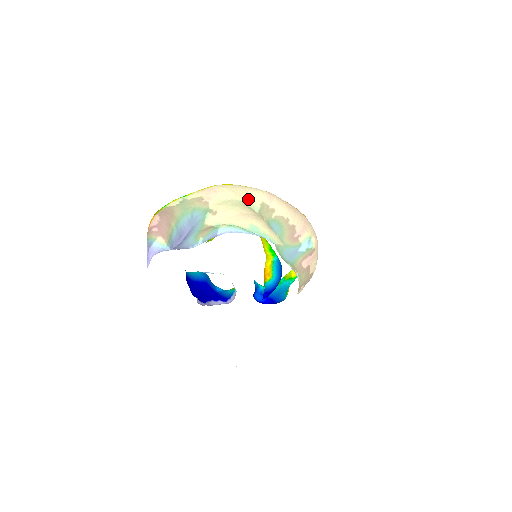
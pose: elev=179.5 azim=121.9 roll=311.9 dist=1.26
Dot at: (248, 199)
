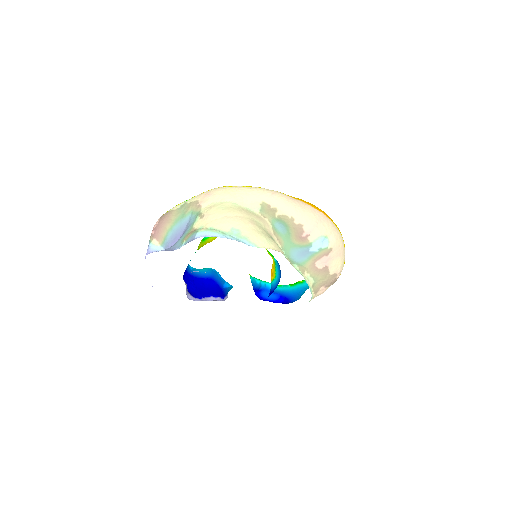
Dot at: (245, 200)
